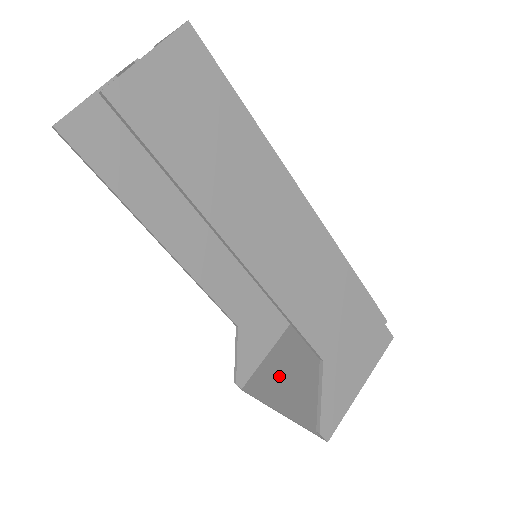
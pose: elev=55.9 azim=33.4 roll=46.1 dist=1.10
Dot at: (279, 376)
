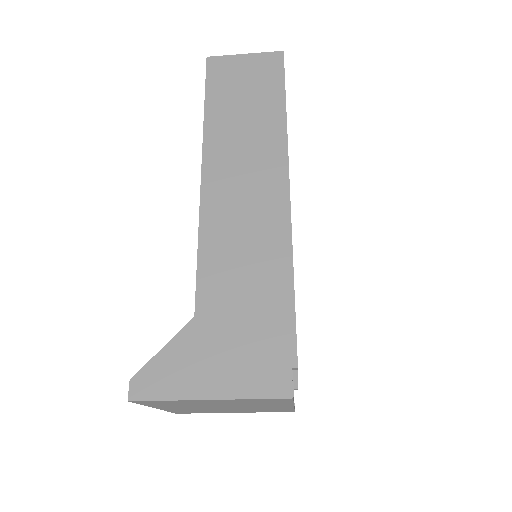
Dot at: occluded
